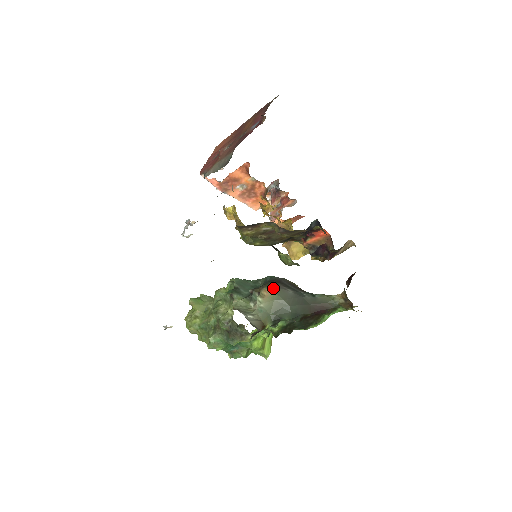
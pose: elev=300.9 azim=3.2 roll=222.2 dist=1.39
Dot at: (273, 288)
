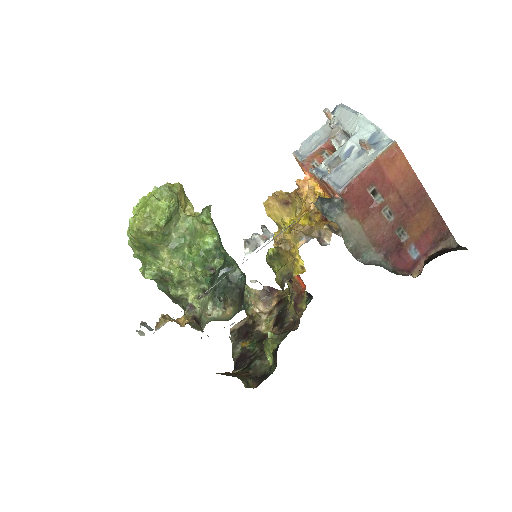
Dot at: (236, 311)
